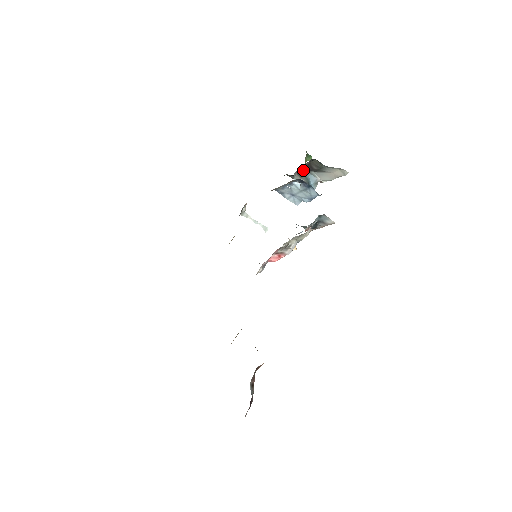
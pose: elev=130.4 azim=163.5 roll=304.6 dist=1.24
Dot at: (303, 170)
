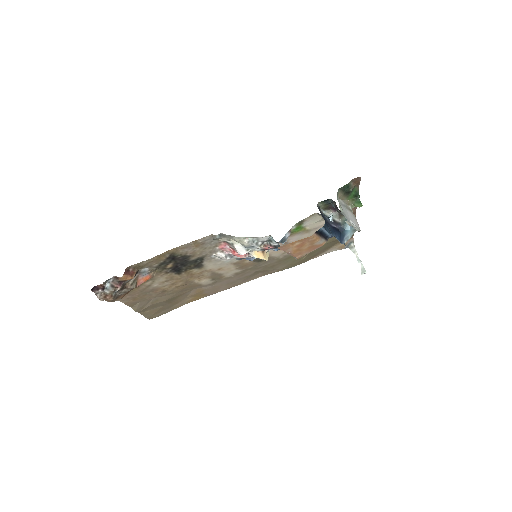
Dot at: occluded
